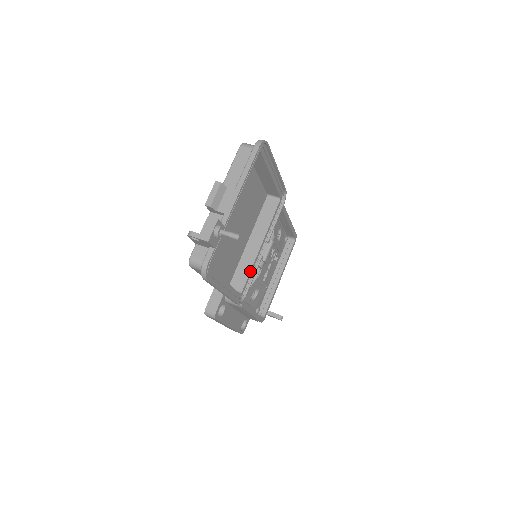
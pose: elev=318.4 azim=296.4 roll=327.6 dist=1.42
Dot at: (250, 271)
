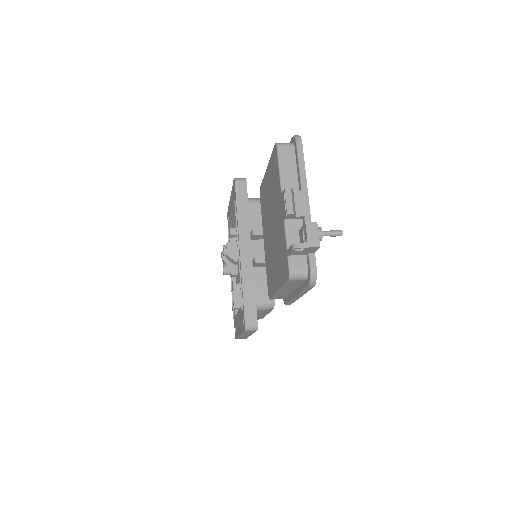
Dot at: occluded
